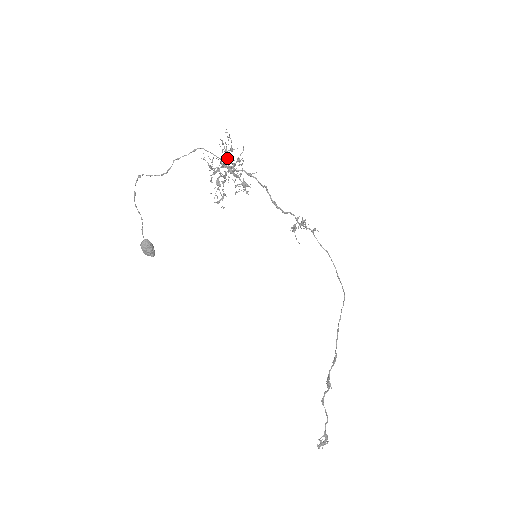
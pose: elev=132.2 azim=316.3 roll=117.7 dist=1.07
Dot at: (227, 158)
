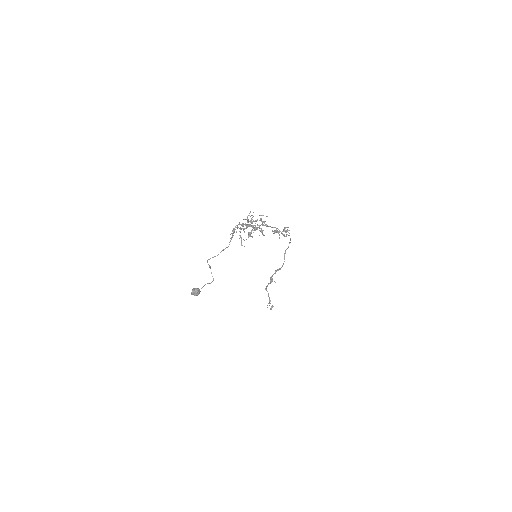
Dot at: occluded
